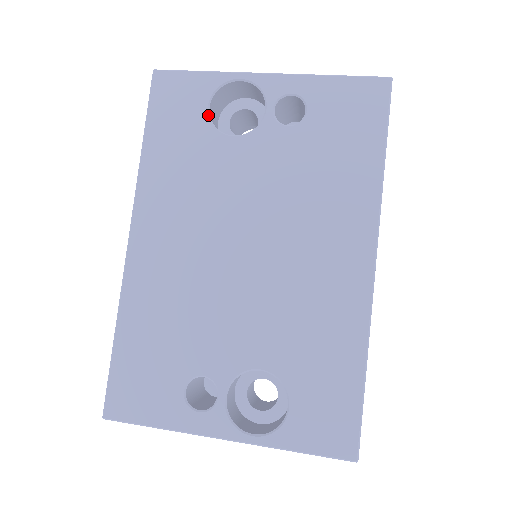
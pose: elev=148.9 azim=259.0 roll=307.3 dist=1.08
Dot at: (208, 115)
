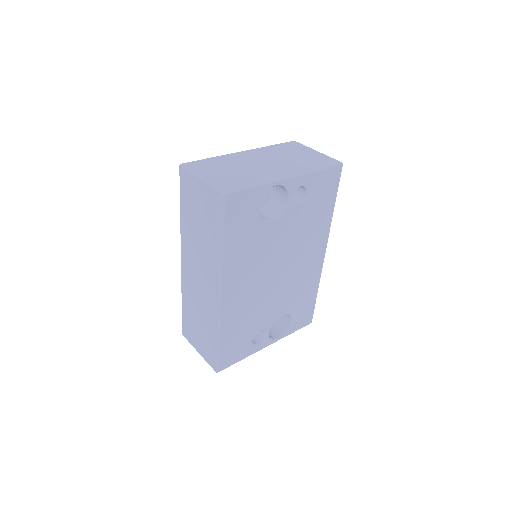
Dot at: (259, 213)
